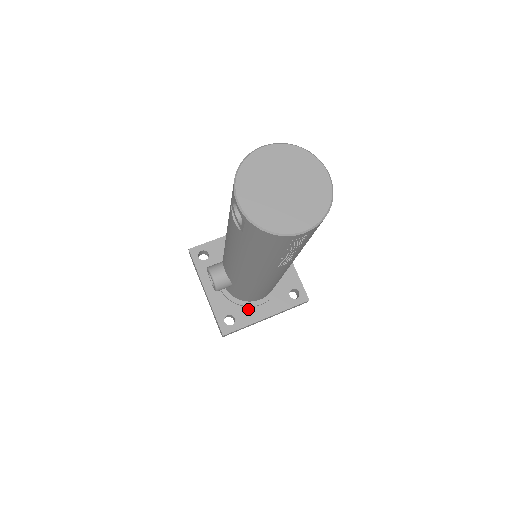
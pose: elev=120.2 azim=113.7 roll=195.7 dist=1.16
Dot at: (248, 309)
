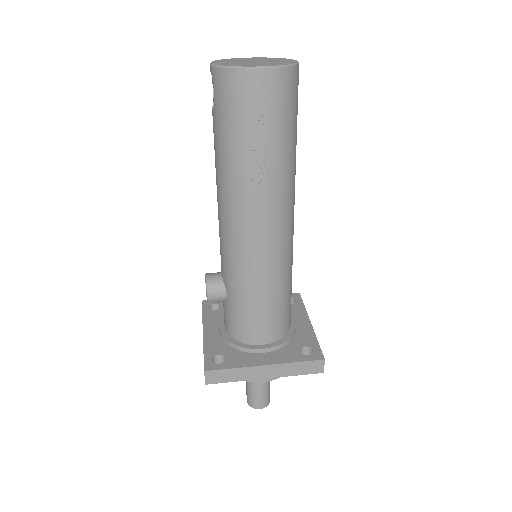
Dot at: (245, 354)
